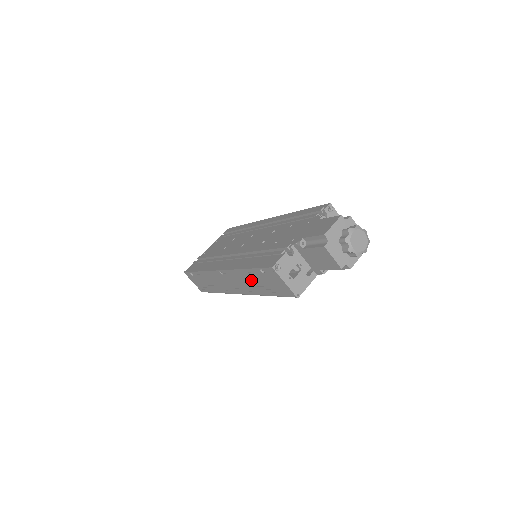
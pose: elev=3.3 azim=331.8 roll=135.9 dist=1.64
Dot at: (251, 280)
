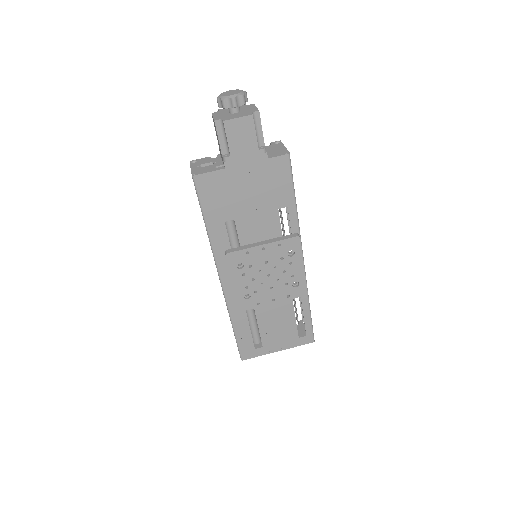
Dot at: occluded
